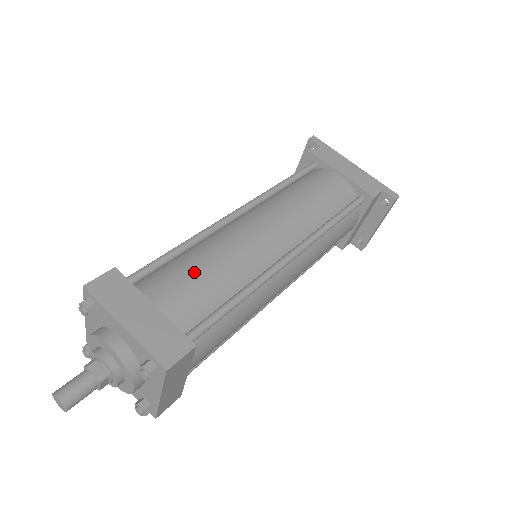
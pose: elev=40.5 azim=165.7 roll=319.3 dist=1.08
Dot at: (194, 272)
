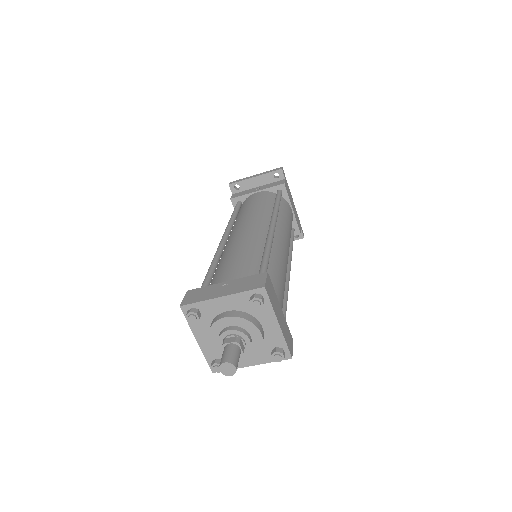
Dot at: (281, 282)
